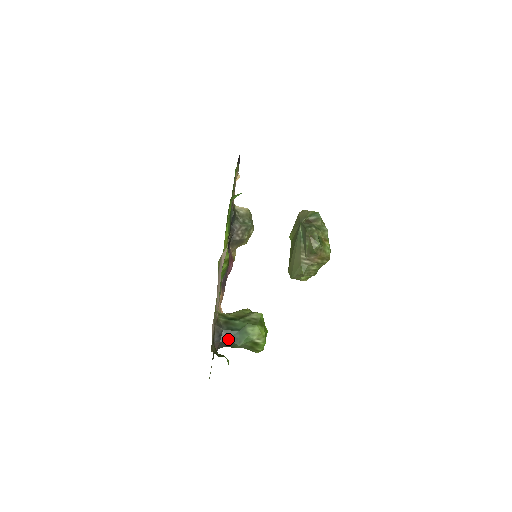
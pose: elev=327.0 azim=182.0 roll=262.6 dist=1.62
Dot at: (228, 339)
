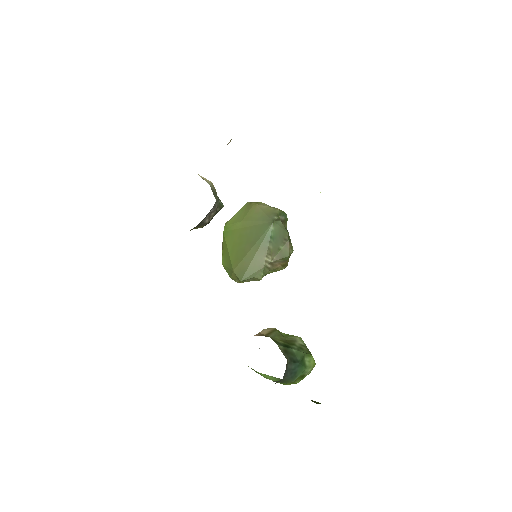
Dot at: (289, 374)
